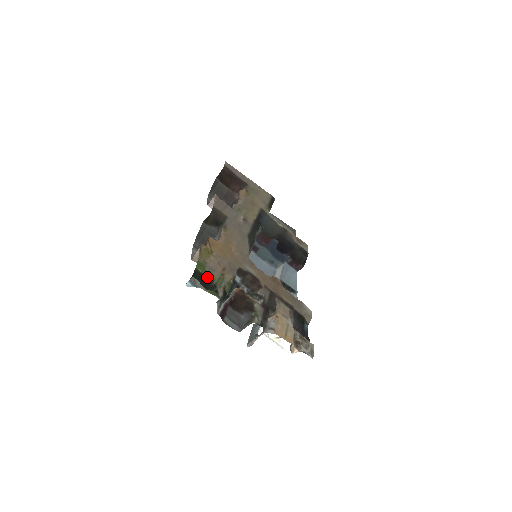
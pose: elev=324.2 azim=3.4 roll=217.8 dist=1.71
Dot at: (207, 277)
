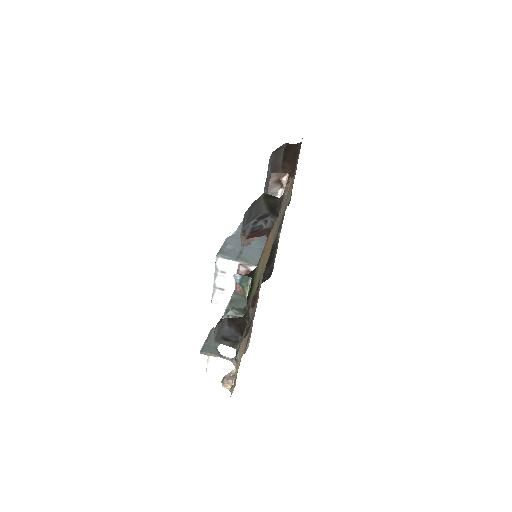
Dot at: (253, 283)
